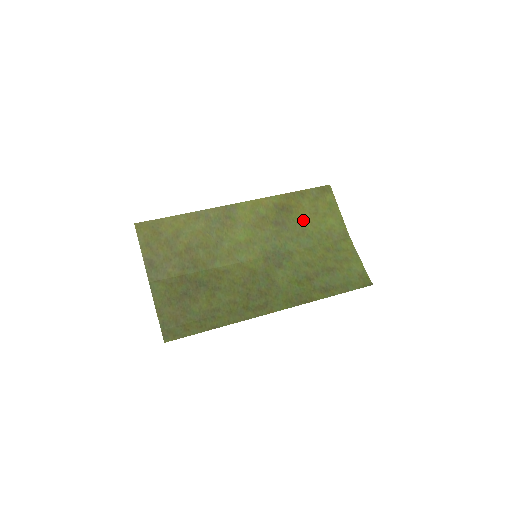
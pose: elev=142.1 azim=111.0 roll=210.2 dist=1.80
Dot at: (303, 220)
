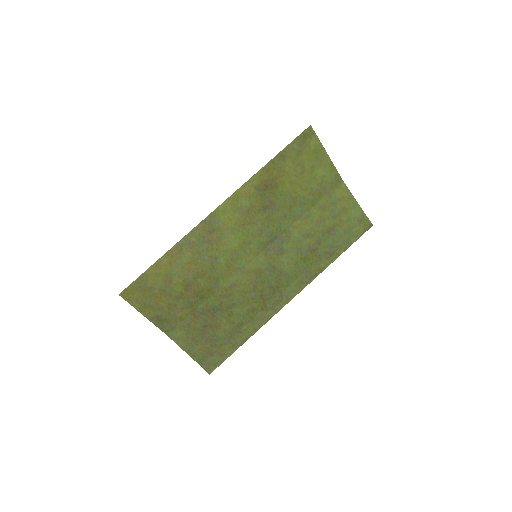
Dot at: (291, 188)
